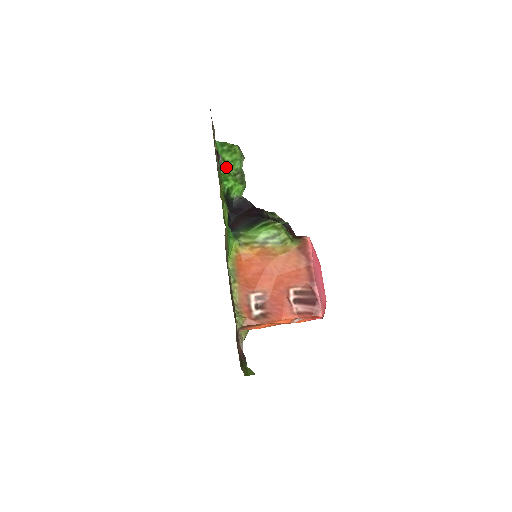
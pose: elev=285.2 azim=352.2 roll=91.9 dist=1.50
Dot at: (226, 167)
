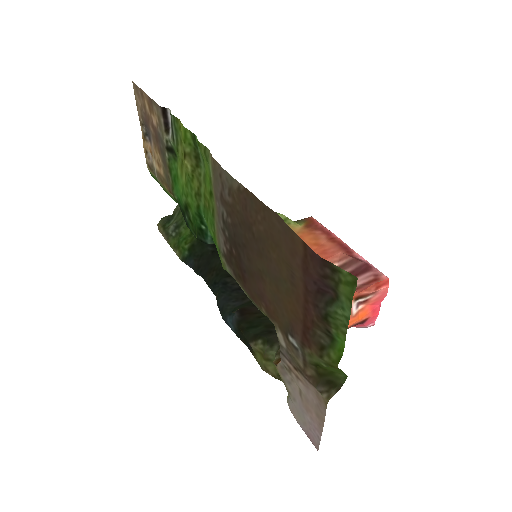
Dot at: occluded
